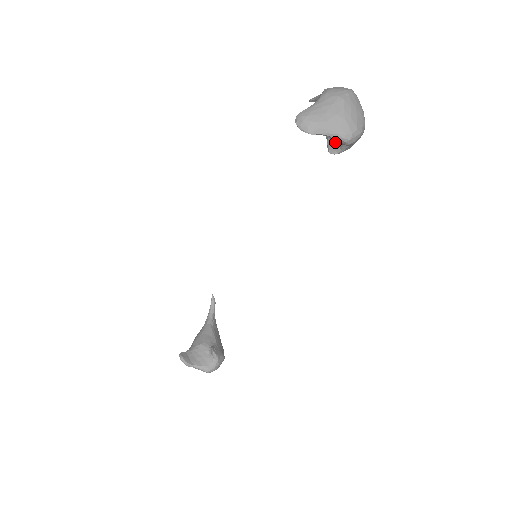
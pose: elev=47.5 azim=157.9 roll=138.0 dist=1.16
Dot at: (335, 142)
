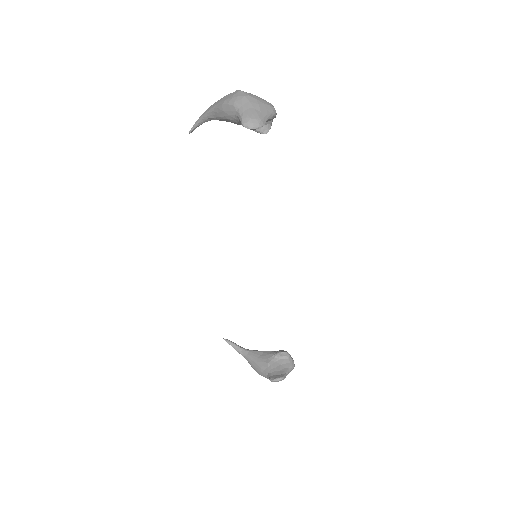
Dot at: occluded
